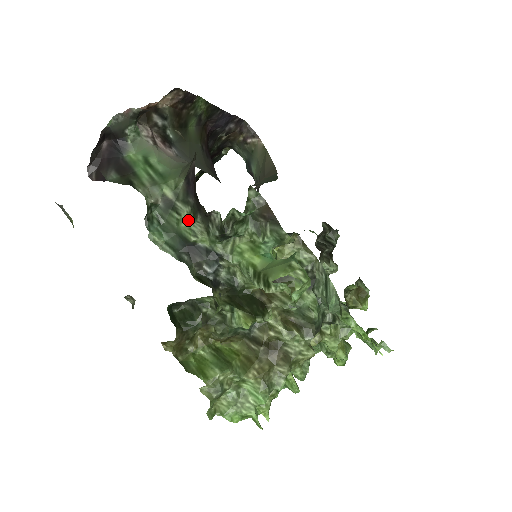
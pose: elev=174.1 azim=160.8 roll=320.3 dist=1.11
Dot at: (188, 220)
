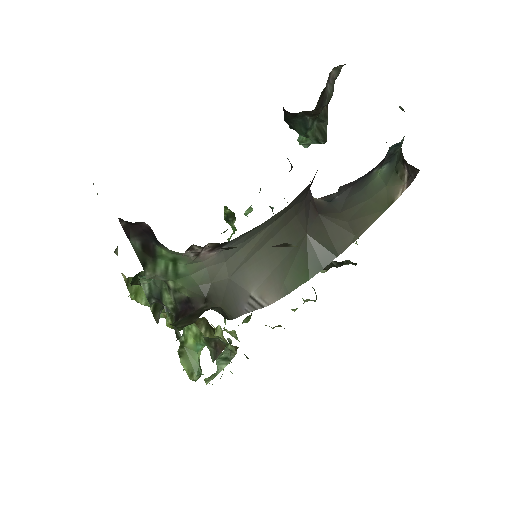
Dot at: (170, 302)
